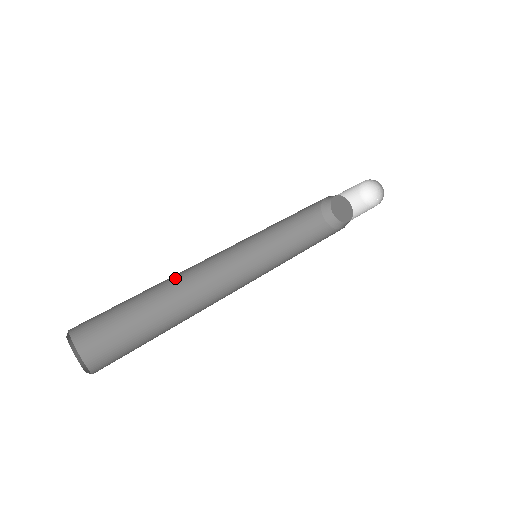
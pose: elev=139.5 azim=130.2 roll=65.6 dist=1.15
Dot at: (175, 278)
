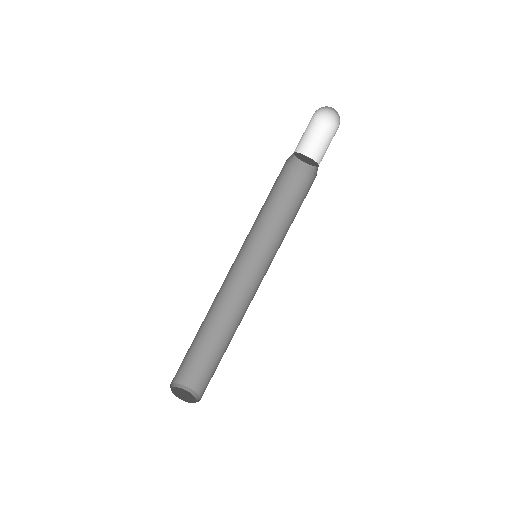
Dot at: occluded
